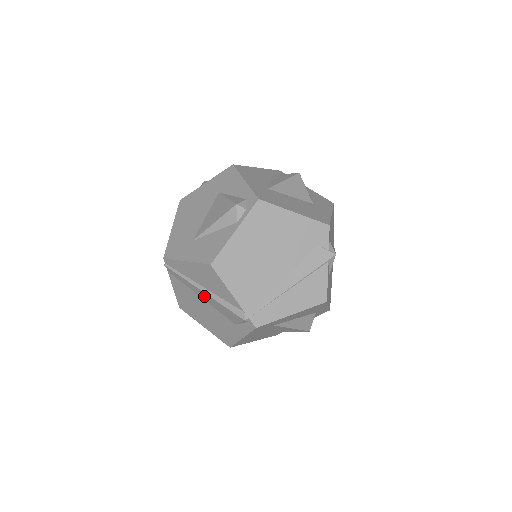
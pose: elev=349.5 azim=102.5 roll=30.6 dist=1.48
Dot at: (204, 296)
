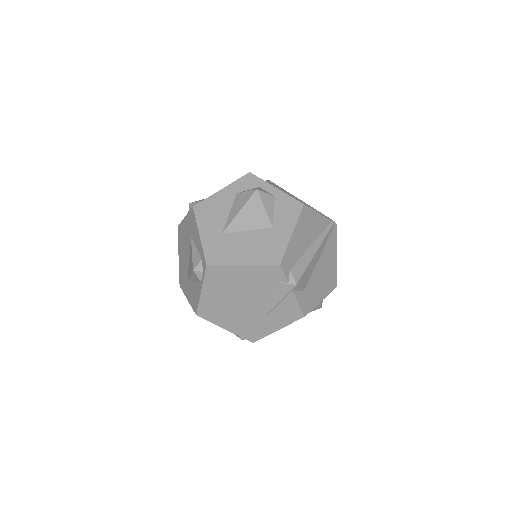
Dot at: occluded
